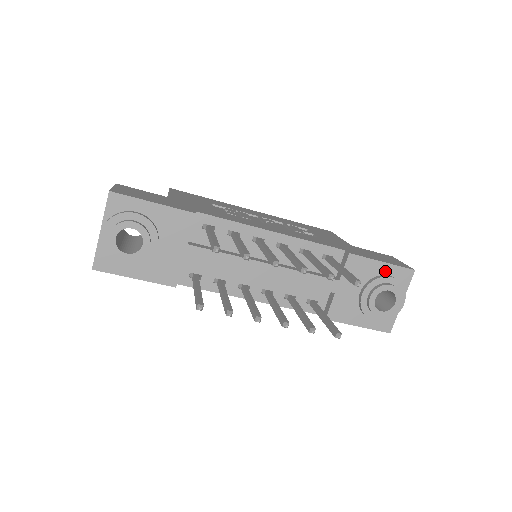
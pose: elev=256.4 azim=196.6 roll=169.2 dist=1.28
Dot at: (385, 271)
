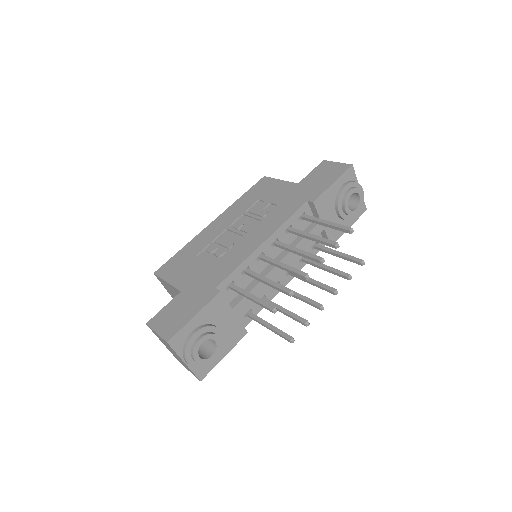
Dot at: (338, 186)
